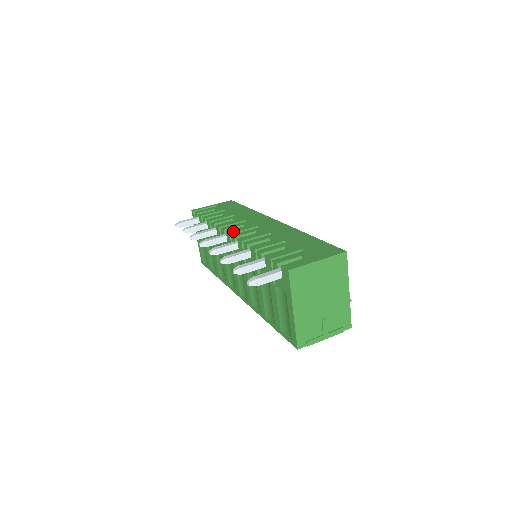
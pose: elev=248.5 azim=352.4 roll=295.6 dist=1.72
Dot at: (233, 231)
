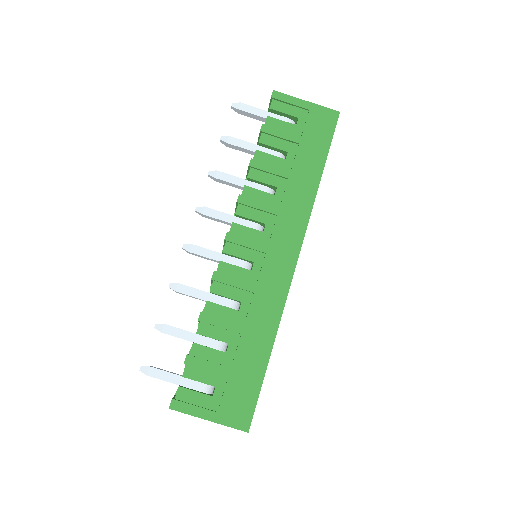
Dot at: (233, 237)
